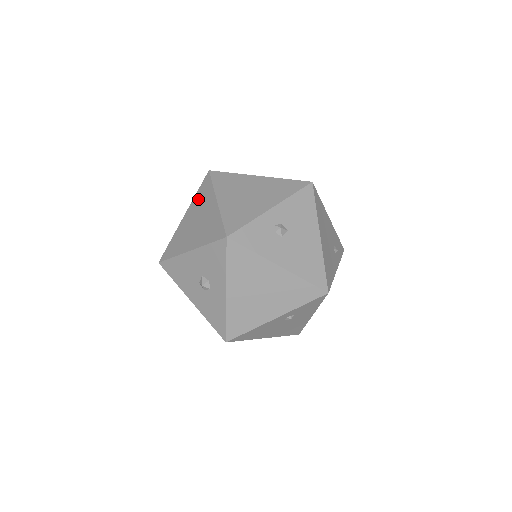
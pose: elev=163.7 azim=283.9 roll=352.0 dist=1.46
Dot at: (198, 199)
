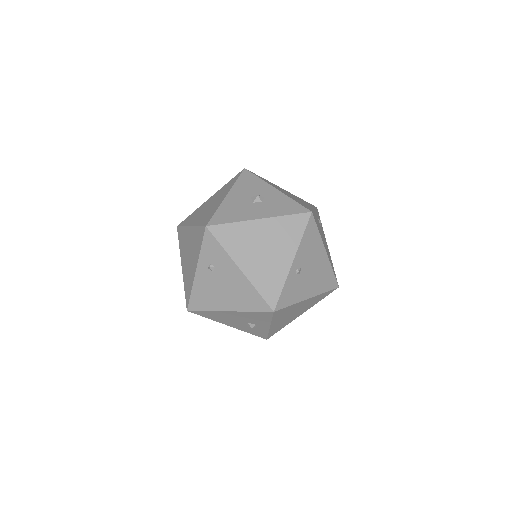
Dot at: (190, 219)
